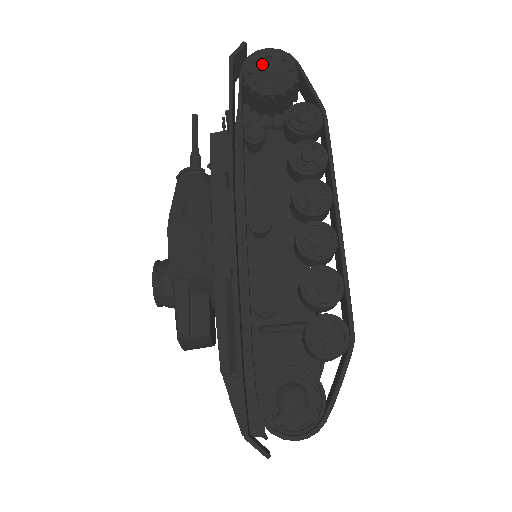
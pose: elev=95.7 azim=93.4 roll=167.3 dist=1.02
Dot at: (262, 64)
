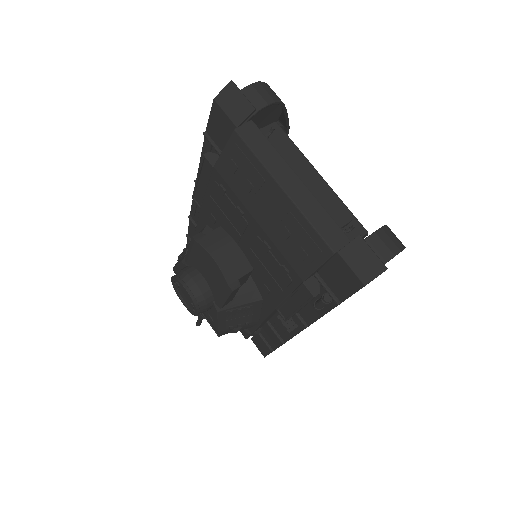
Dot at: occluded
